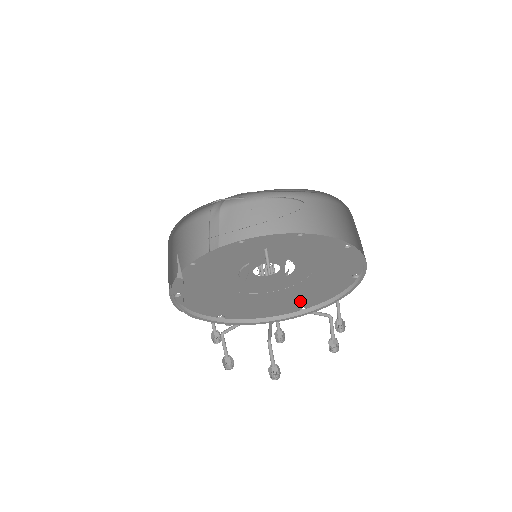
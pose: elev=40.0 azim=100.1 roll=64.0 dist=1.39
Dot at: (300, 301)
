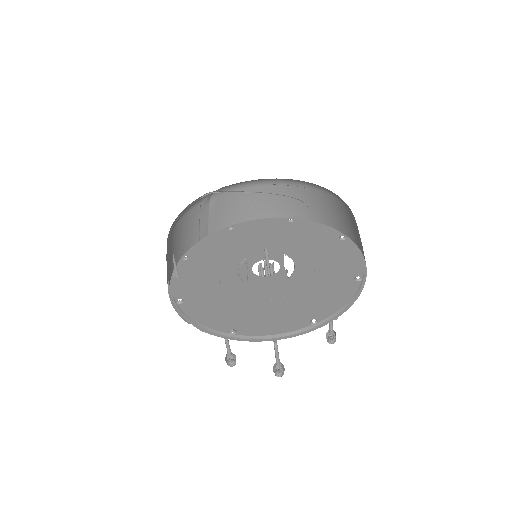
Dot at: (309, 311)
